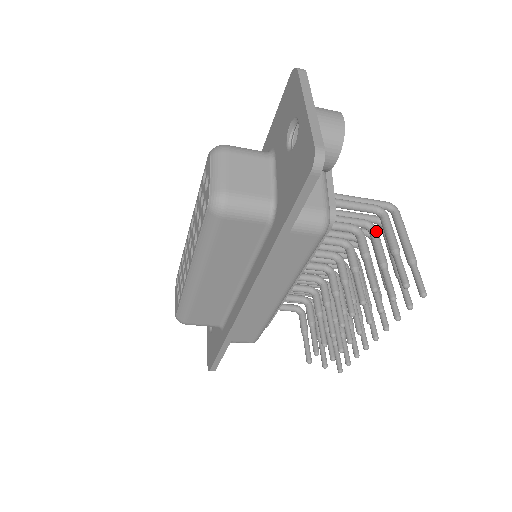
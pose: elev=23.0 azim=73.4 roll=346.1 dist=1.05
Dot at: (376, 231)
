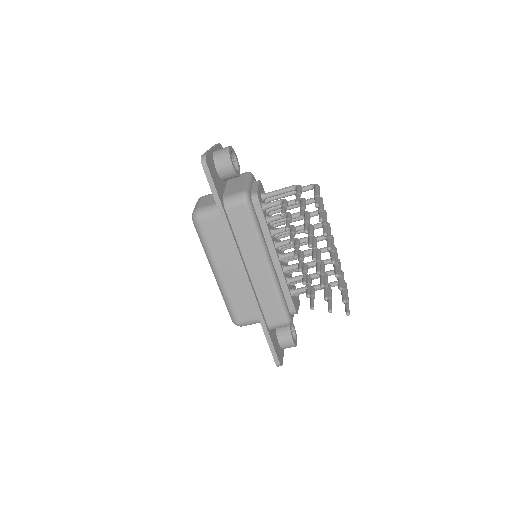
Dot at: (302, 199)
